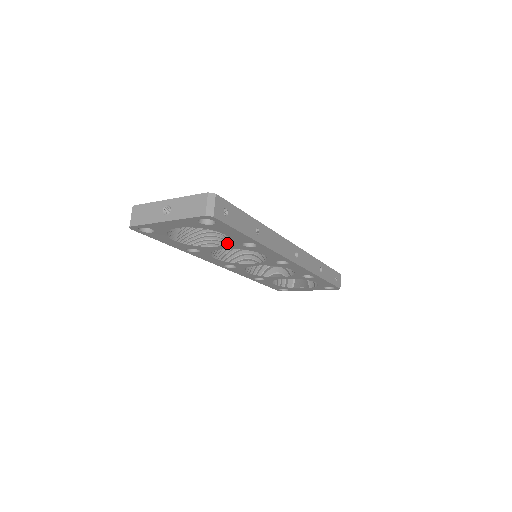
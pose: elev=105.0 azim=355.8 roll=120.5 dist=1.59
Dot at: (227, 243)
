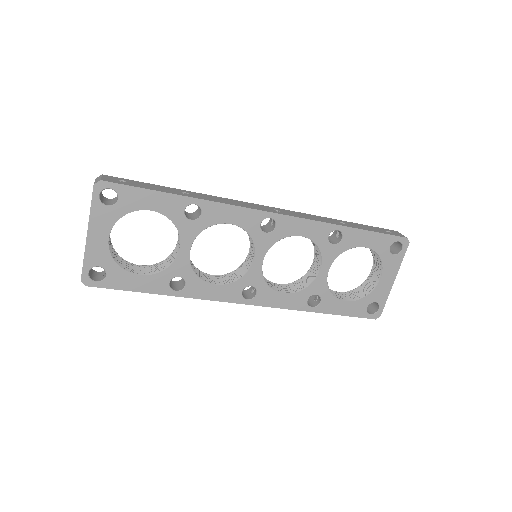
Dot at: (179, 233)
